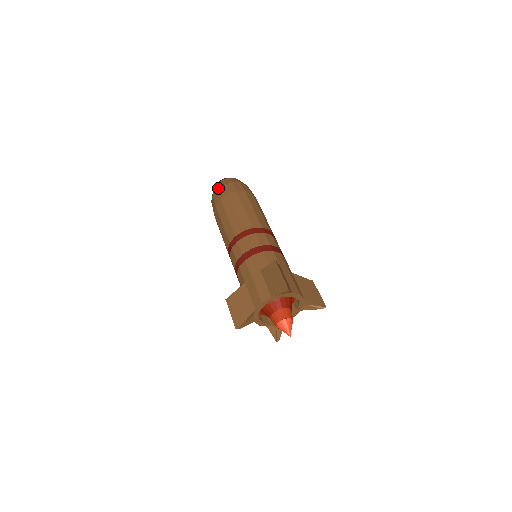
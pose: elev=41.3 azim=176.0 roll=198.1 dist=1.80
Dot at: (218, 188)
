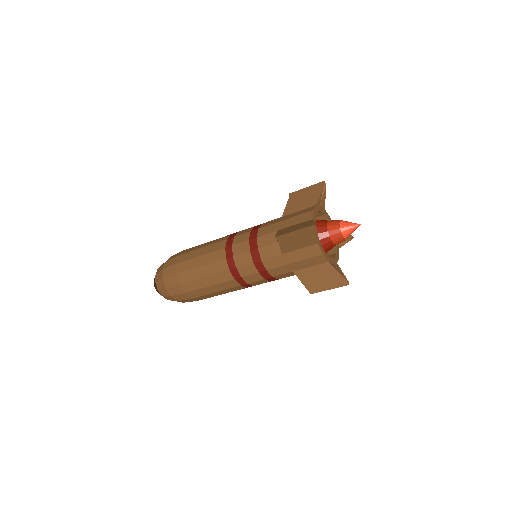
Dot at: occluded
